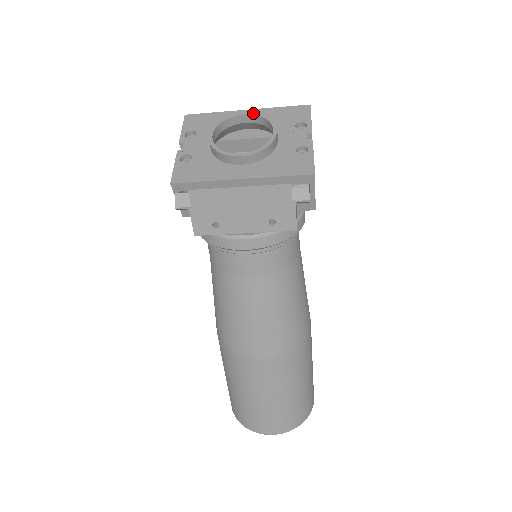
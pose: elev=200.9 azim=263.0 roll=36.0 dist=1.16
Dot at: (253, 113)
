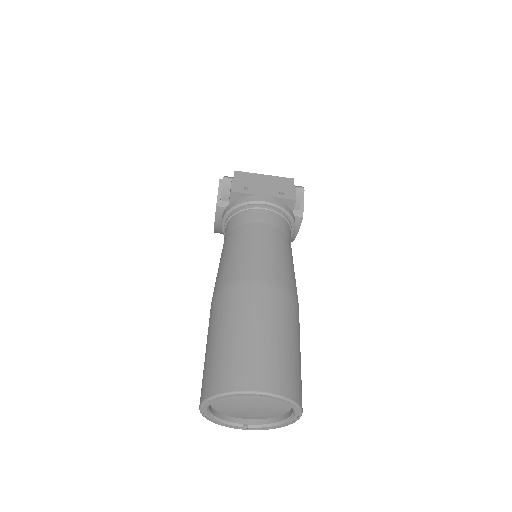
Dot at: occluded
